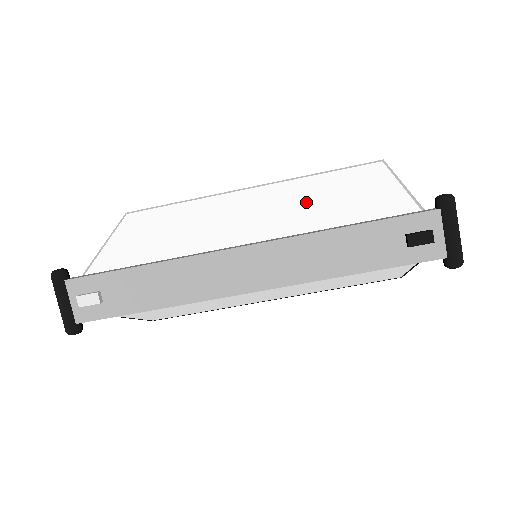
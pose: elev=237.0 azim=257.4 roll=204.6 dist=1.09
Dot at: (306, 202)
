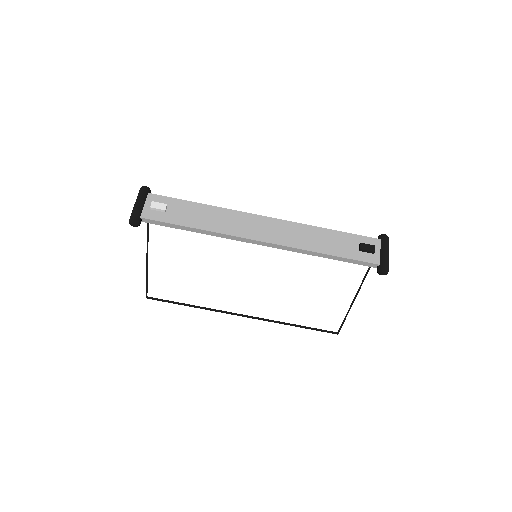
Dot at: occluded
